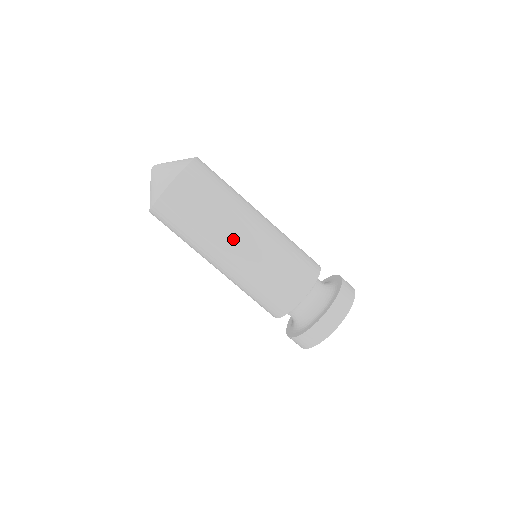
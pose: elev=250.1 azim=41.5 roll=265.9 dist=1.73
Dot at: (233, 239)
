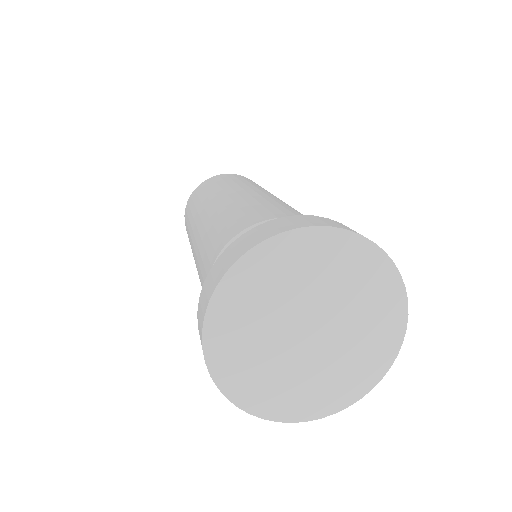
Dot at: (245, 188)
